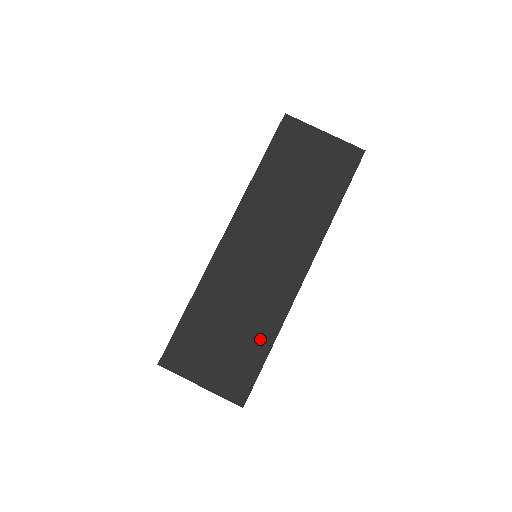
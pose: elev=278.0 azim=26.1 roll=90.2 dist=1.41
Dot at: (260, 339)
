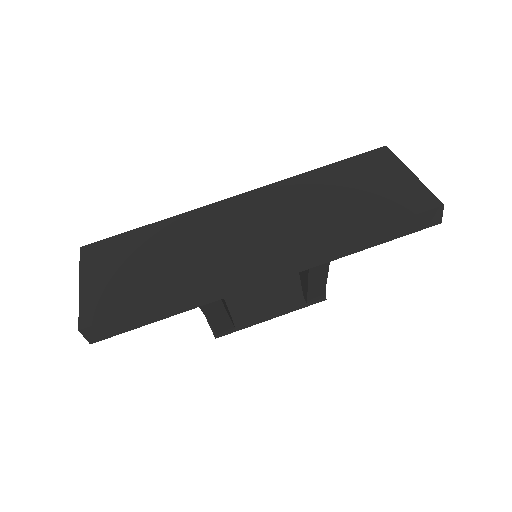
Dot at: (163, 287)
